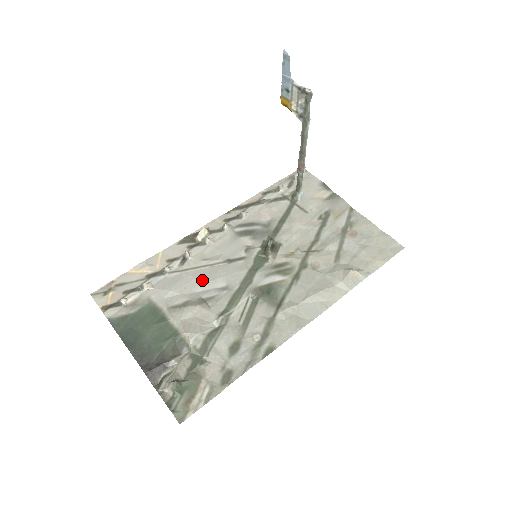
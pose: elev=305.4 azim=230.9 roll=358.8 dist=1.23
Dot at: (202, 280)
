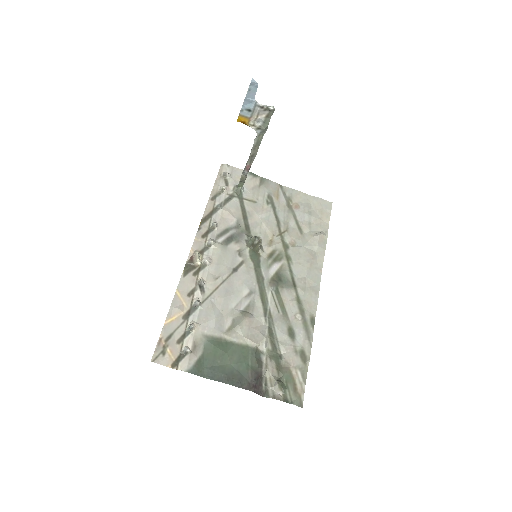
Dot at: (230, 296)
